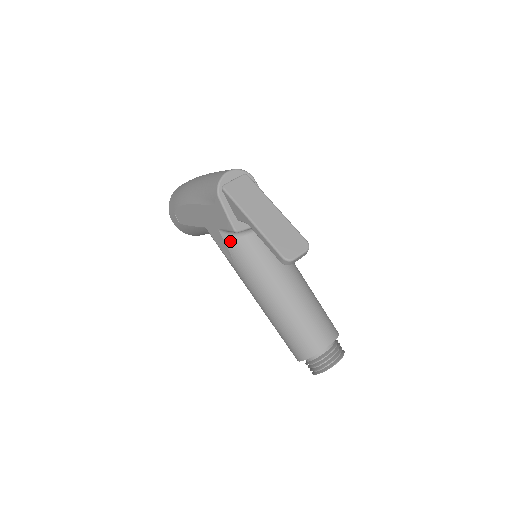
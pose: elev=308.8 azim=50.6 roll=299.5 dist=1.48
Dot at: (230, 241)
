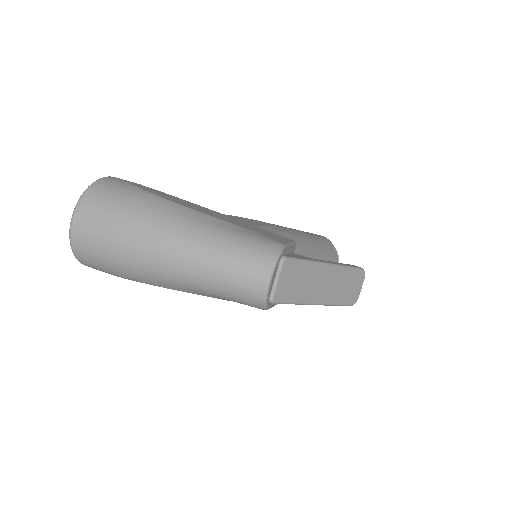
Dot at: occluded
